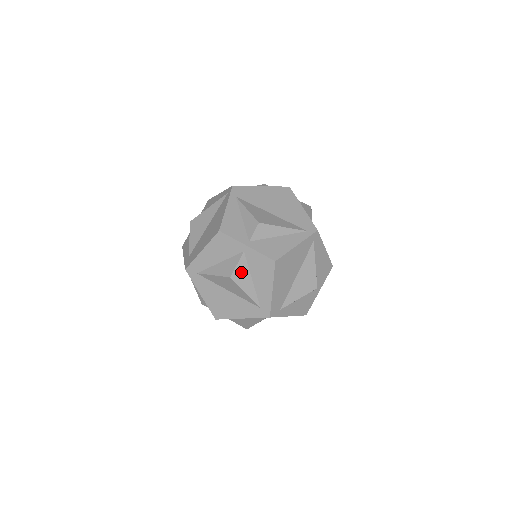
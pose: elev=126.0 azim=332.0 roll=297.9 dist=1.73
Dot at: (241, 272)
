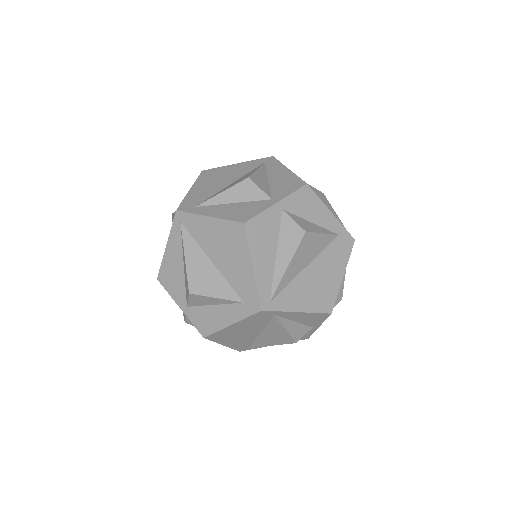
Dot at: occluded
